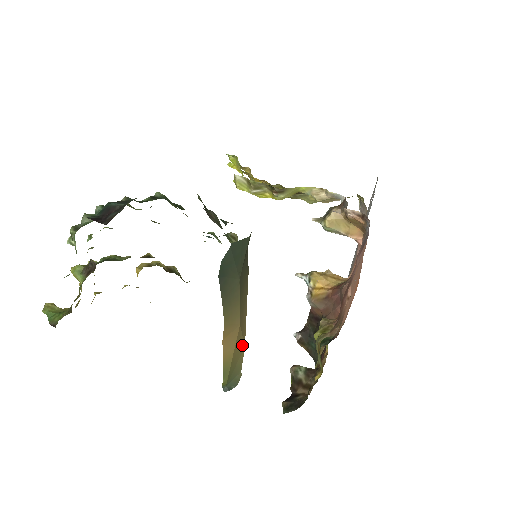
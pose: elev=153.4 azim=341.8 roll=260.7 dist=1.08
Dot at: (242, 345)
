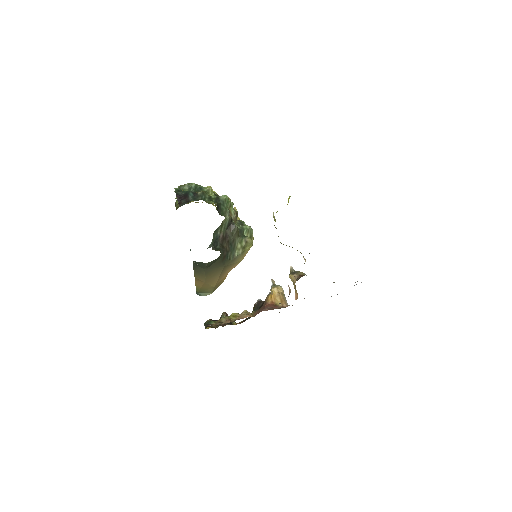
Dot at: (211, 286)
